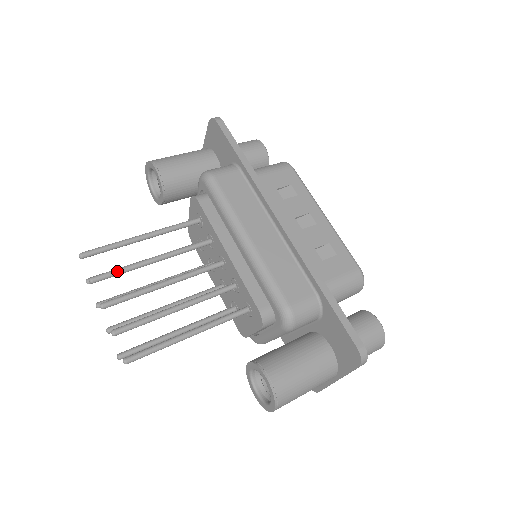
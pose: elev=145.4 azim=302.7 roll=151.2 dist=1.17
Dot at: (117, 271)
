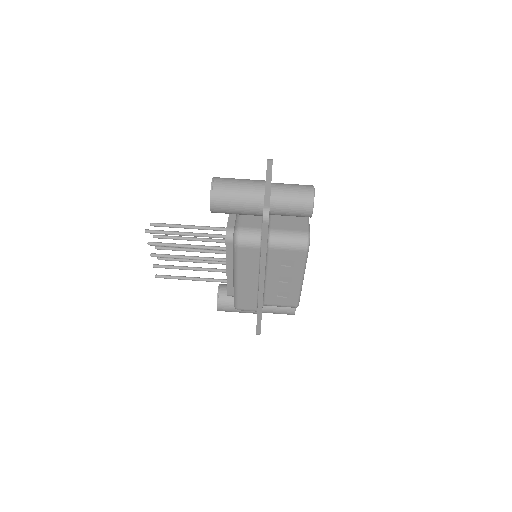
Dot at: occluded
